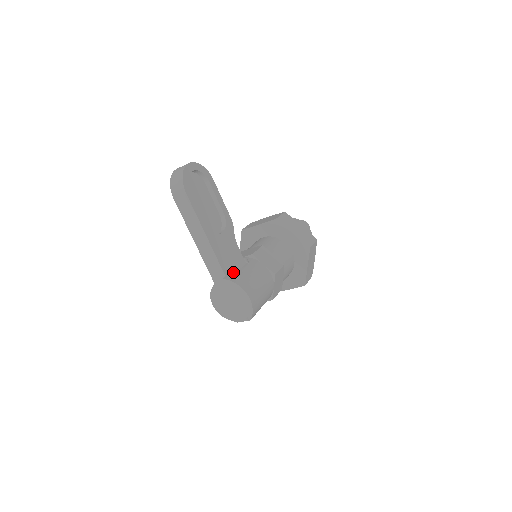
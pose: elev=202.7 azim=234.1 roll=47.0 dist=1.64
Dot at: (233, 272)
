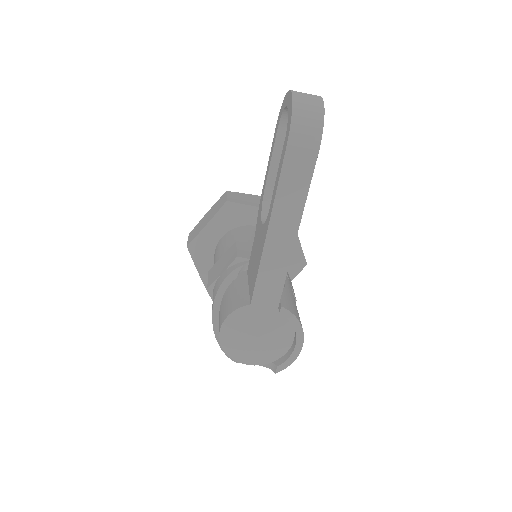
Dot at: (283, 294)
